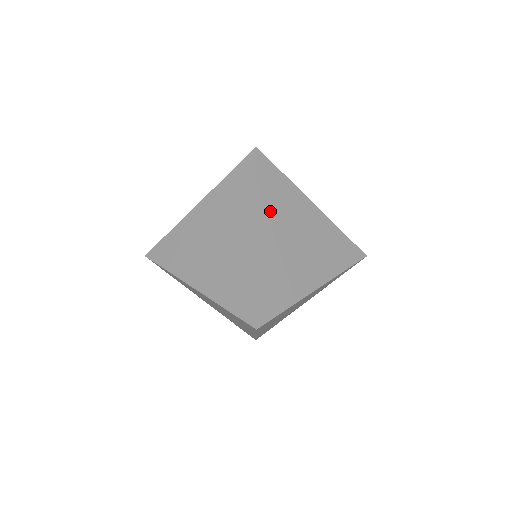
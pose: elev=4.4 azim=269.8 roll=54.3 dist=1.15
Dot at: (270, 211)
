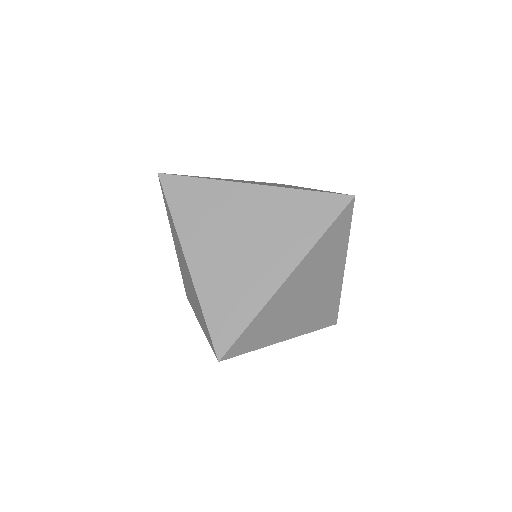
Dot at: occluded
